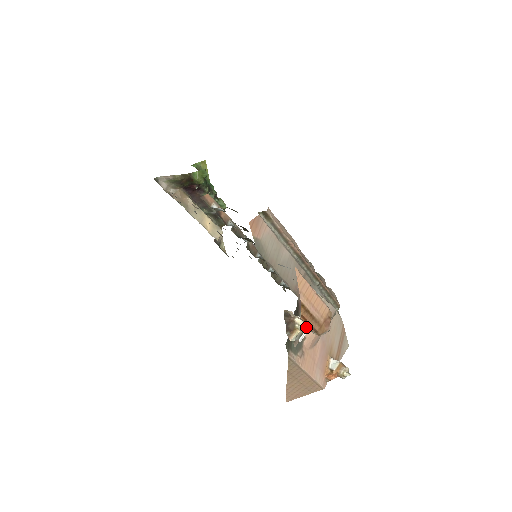
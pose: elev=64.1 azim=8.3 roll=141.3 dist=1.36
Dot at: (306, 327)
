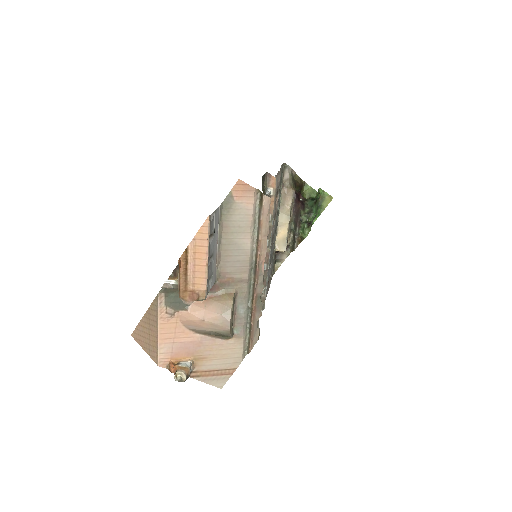
Dot at: (178, 277)
